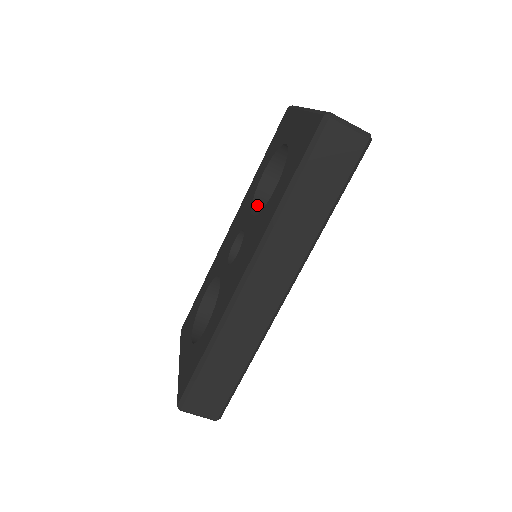
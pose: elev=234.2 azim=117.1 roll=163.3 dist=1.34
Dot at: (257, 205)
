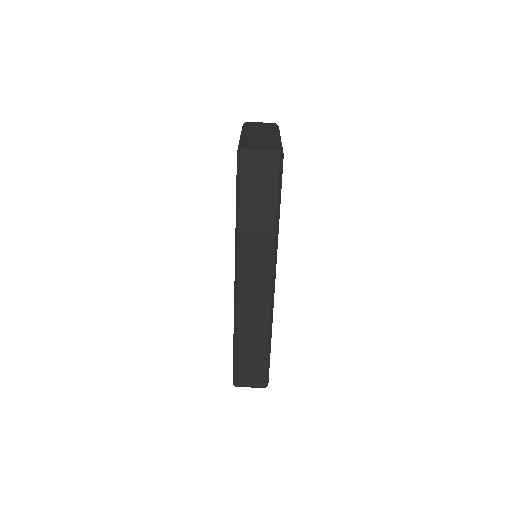
Dot at: occluded
